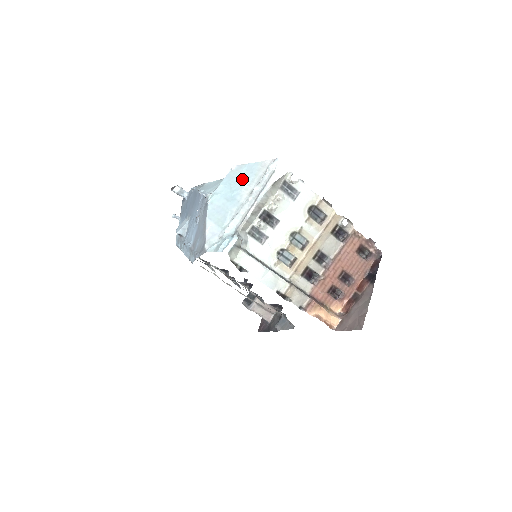
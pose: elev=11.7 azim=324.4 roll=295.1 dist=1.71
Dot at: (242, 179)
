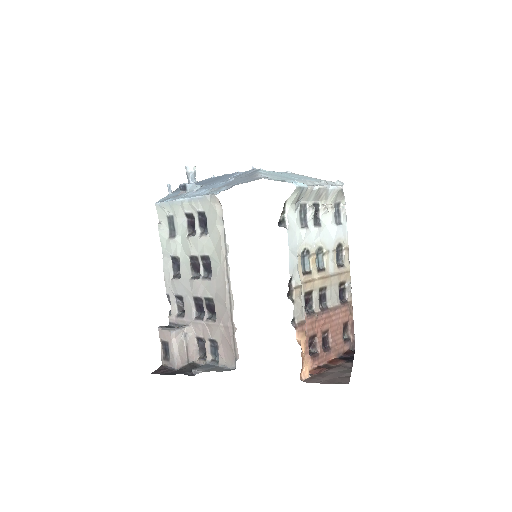
Dot at: (302, 177)
